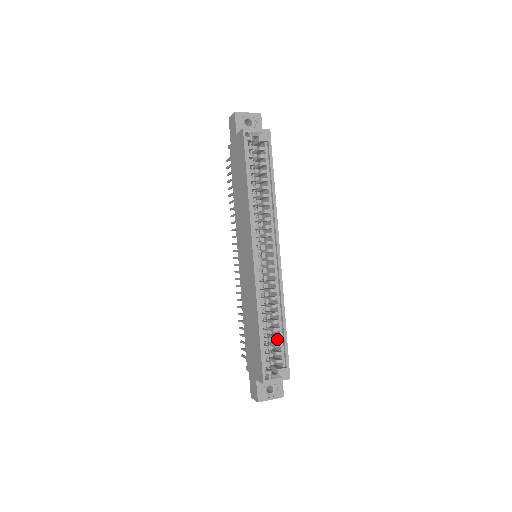
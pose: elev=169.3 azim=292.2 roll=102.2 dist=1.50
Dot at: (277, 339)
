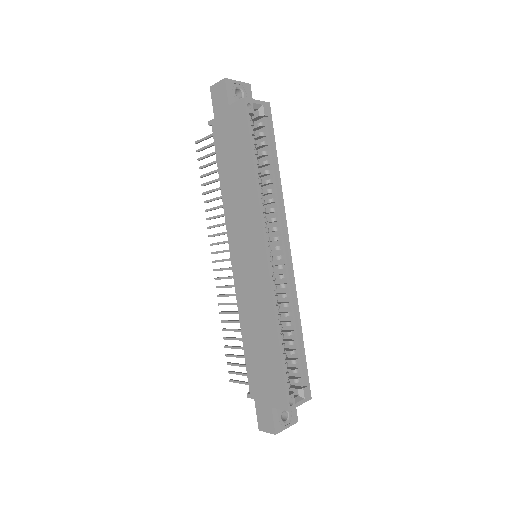
Dot at: occluded
